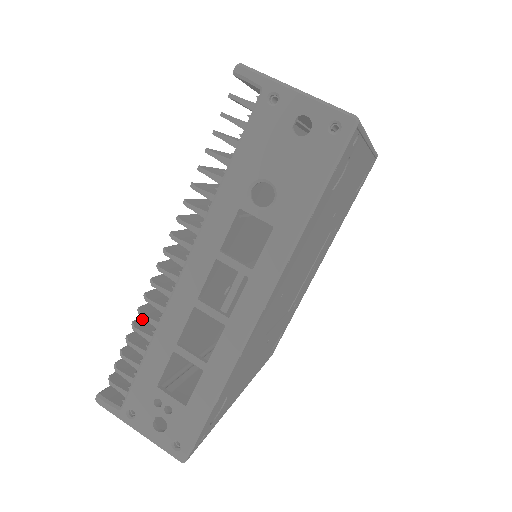
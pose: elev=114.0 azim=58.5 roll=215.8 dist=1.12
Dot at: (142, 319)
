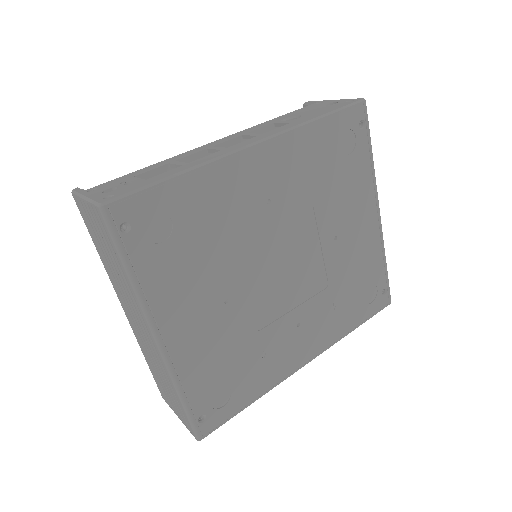
Dot at: occluded
